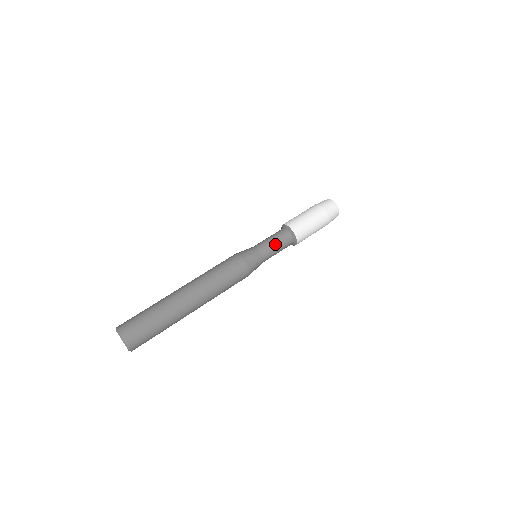
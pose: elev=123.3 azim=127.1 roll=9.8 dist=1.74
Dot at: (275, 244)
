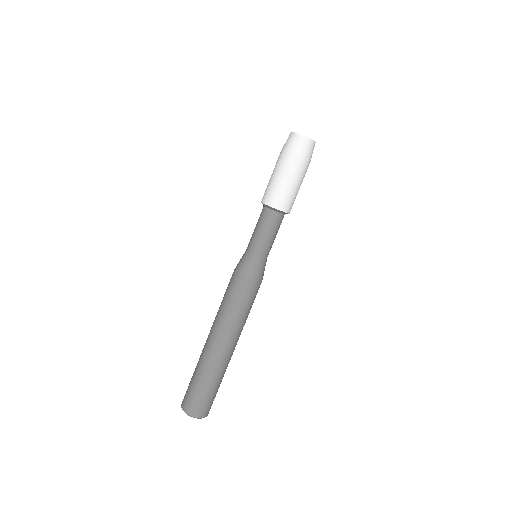
Dot at: (274, 237)
